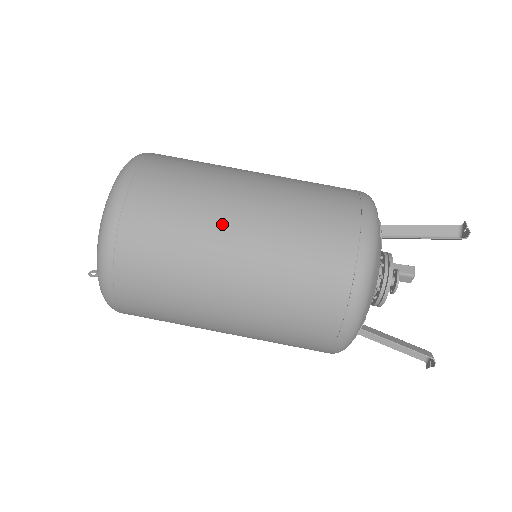
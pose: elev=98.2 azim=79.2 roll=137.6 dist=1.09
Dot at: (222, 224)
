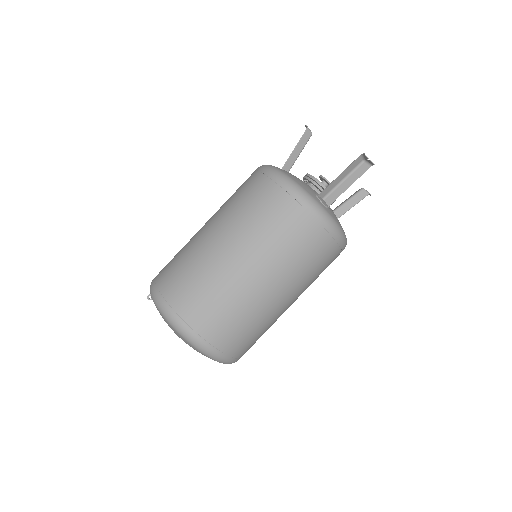
Dot at: (274, 308)
